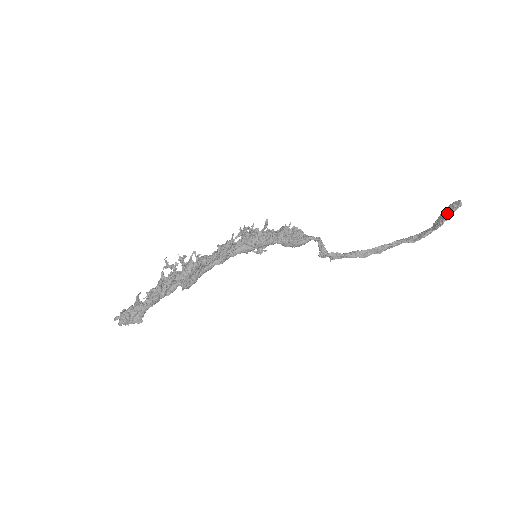
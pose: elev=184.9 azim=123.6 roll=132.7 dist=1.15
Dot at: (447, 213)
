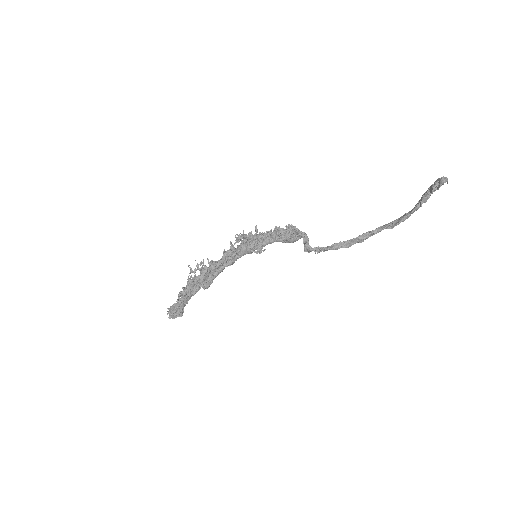
Dot at: (427, 193)
